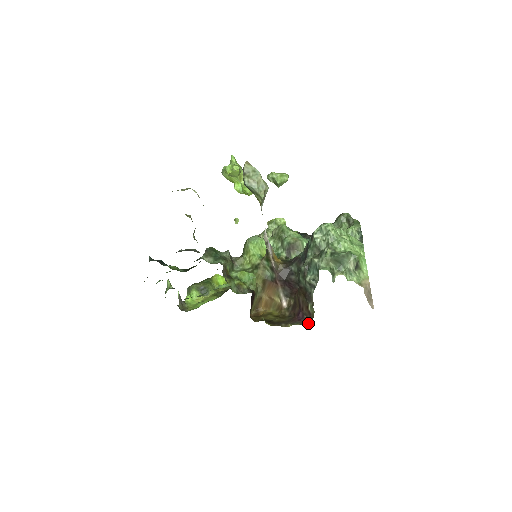
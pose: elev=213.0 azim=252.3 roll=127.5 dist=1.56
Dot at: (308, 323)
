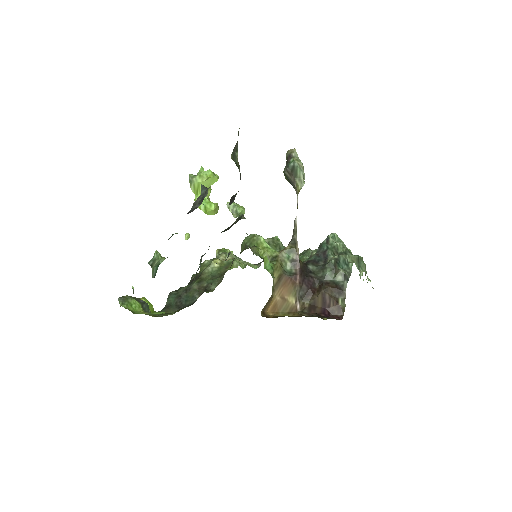
Dot at: (339, 319)
